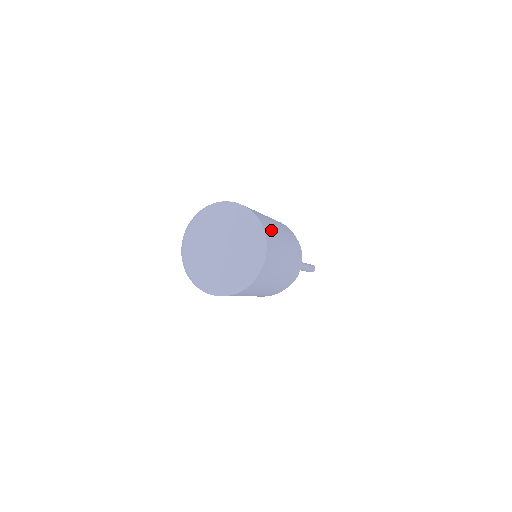
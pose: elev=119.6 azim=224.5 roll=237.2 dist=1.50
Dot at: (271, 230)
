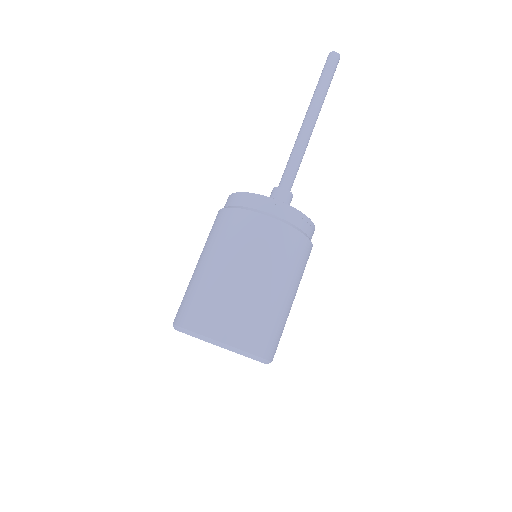
Dot at: (260, 327)
